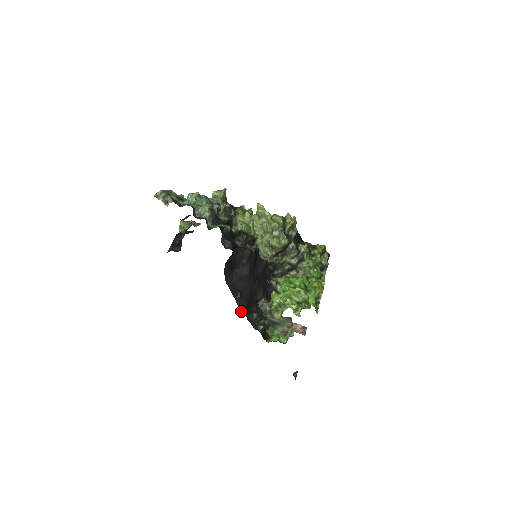
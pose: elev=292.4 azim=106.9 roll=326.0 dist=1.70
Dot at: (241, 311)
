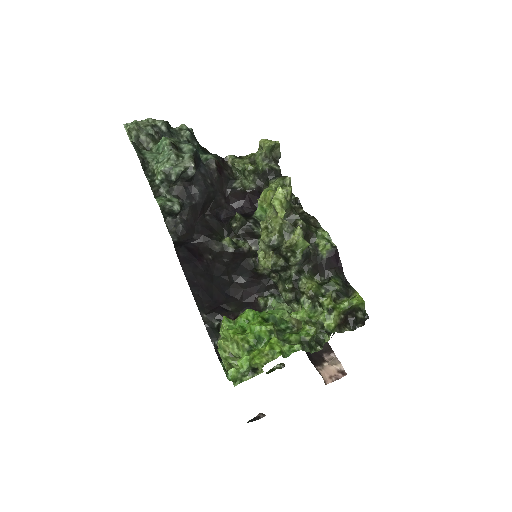
Dot at: (199, 310)
